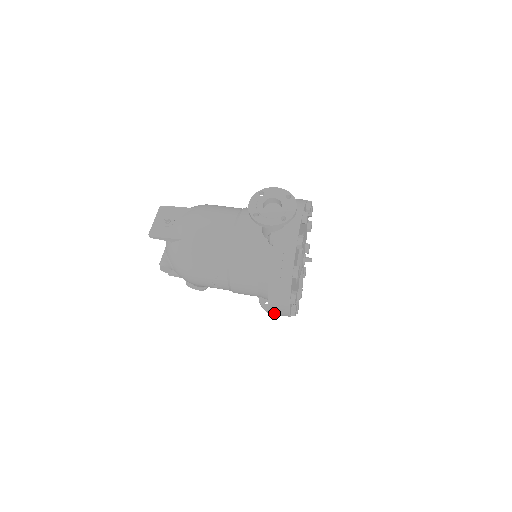
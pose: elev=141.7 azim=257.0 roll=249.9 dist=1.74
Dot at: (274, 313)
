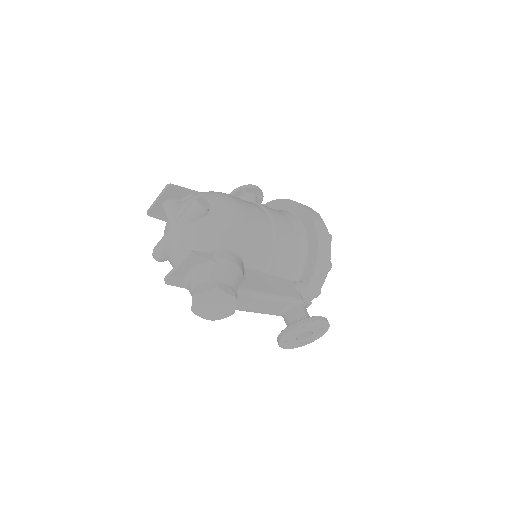
Dot at: (319, 231)
